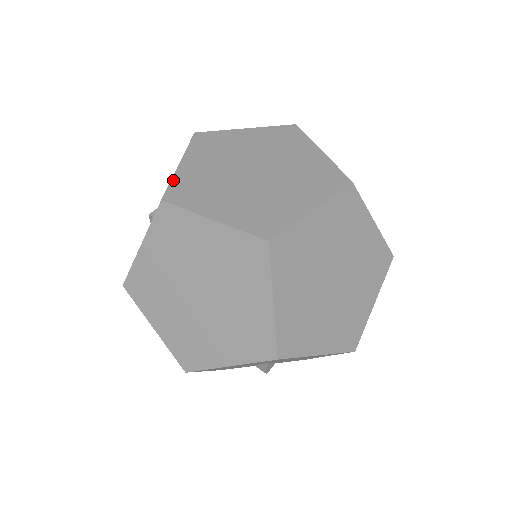
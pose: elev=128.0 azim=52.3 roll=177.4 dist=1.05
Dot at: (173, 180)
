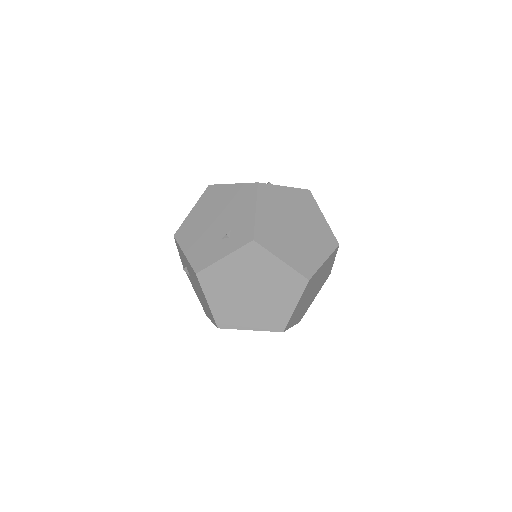
Dot at: (256, 224)
